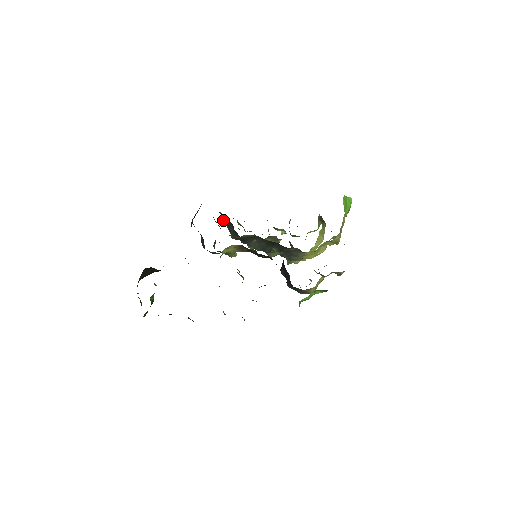
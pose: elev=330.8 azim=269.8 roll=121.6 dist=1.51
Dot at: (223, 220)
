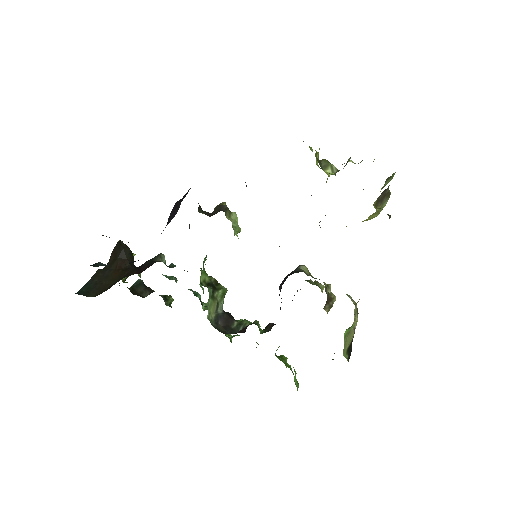
Dot at: occluded
